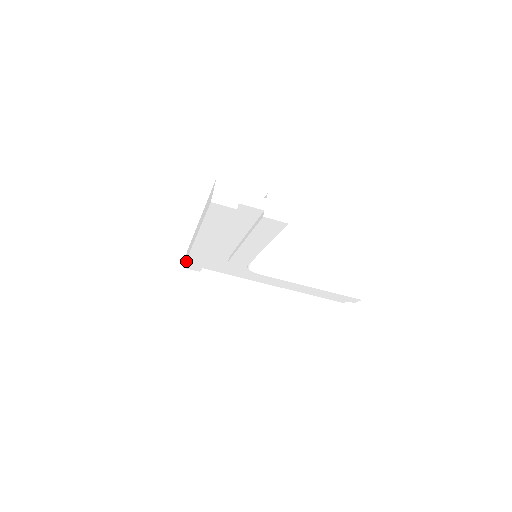
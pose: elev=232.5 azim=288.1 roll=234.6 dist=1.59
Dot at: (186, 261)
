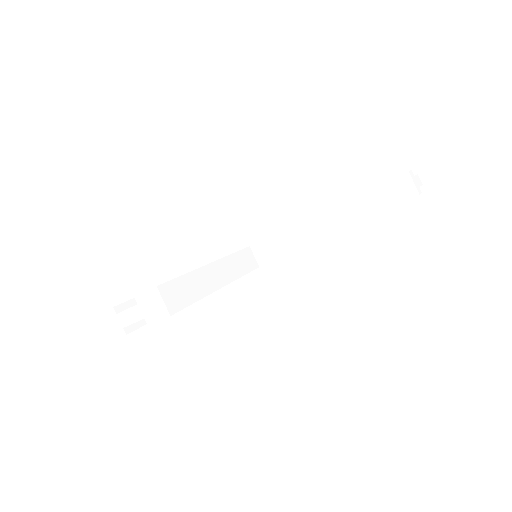
Dot at: occluded
